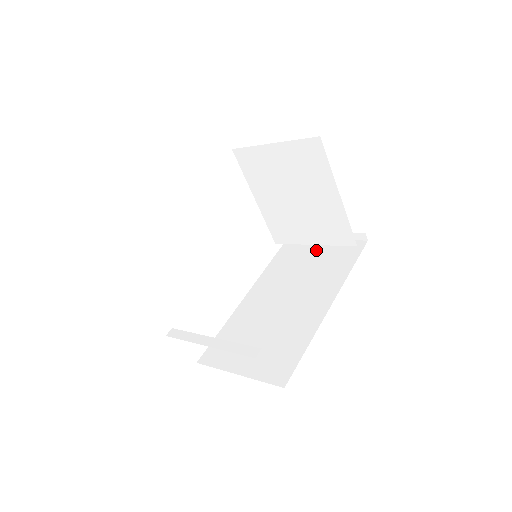
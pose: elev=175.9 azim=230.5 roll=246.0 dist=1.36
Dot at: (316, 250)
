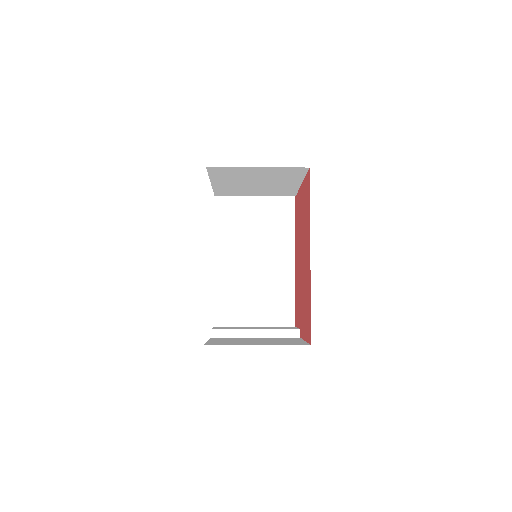
Dot at: occluded
